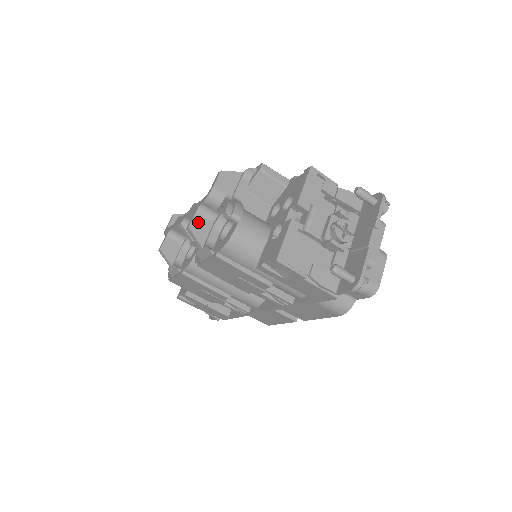
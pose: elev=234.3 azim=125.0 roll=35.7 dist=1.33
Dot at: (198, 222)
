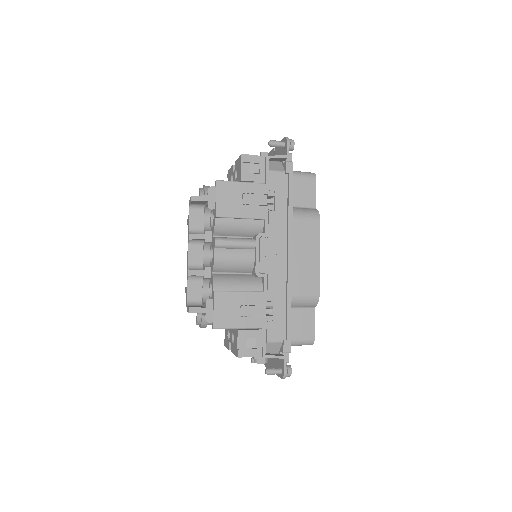
Dot at: occluded
